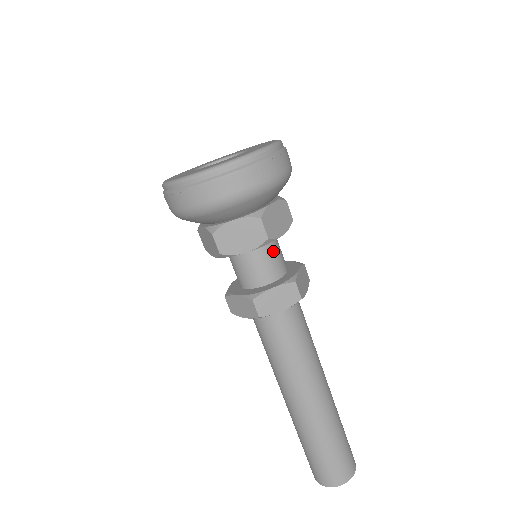
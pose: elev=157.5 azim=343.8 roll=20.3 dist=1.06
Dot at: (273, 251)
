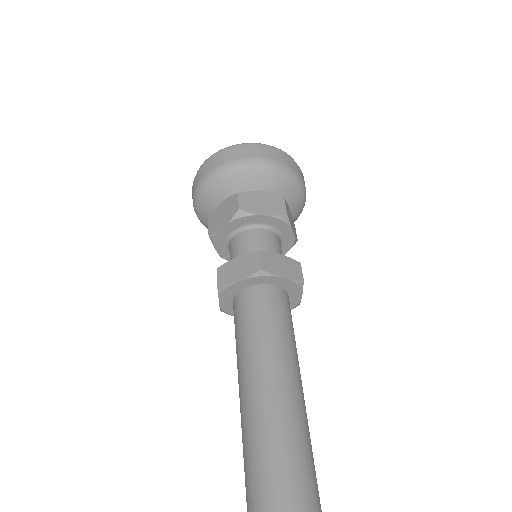
Dot at: (258, 237)
